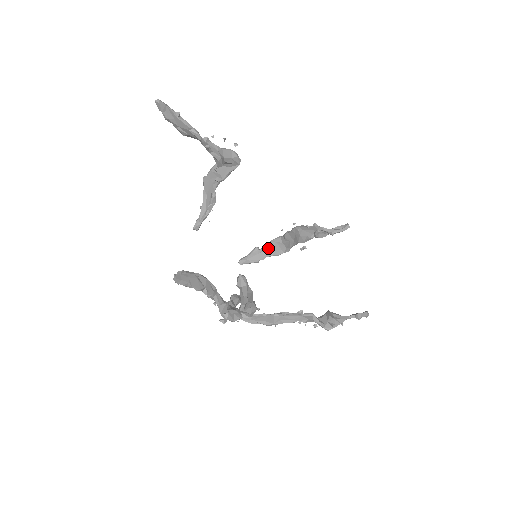
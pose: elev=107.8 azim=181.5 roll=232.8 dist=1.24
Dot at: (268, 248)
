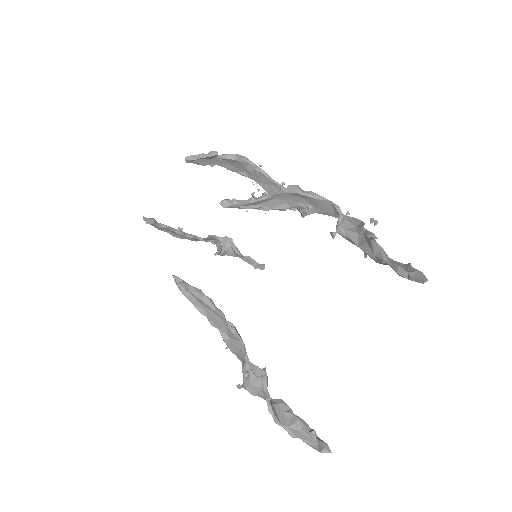
Dot at: (227, 160)
